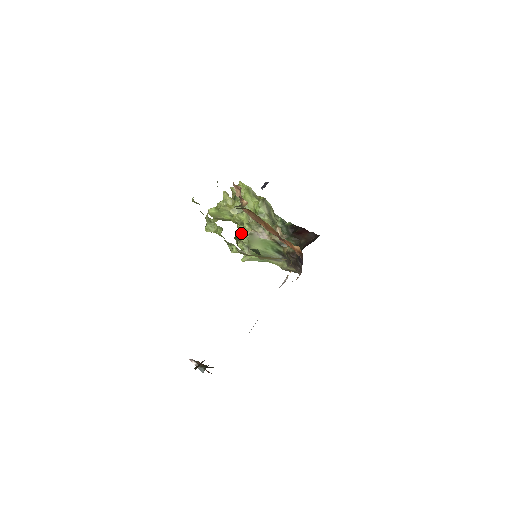
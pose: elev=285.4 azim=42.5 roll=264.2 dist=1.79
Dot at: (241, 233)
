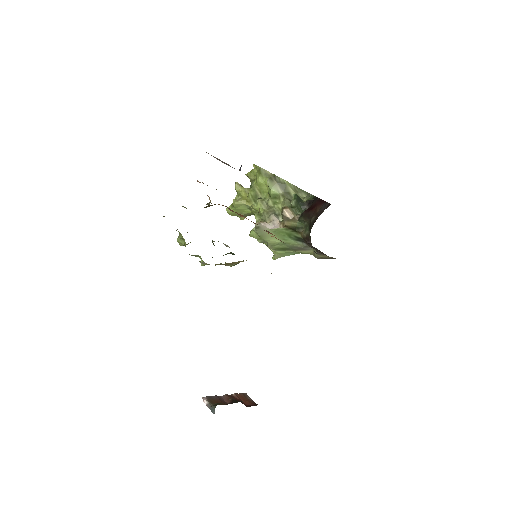
Dot at: occluded
